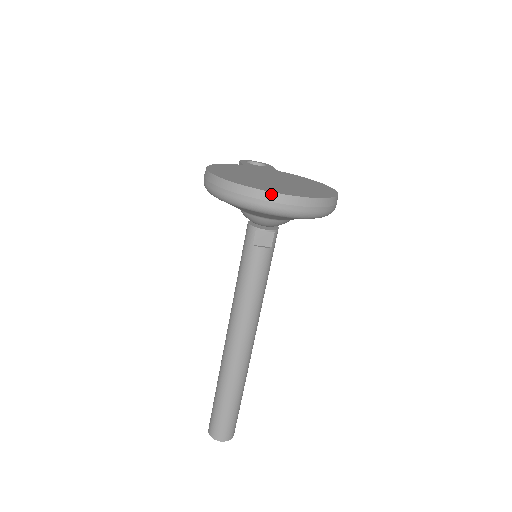
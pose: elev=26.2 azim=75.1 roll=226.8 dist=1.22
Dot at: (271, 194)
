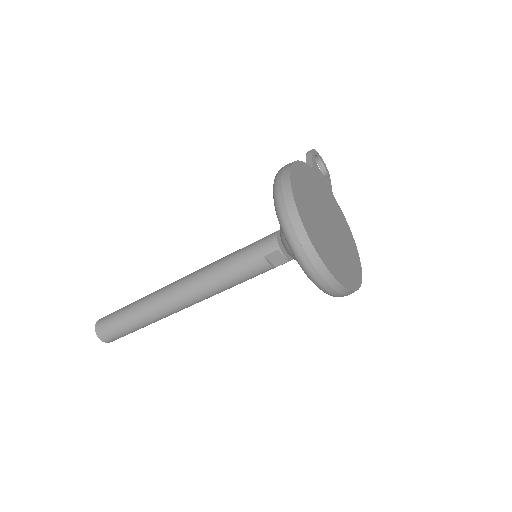
Dot at: (325, 268)
